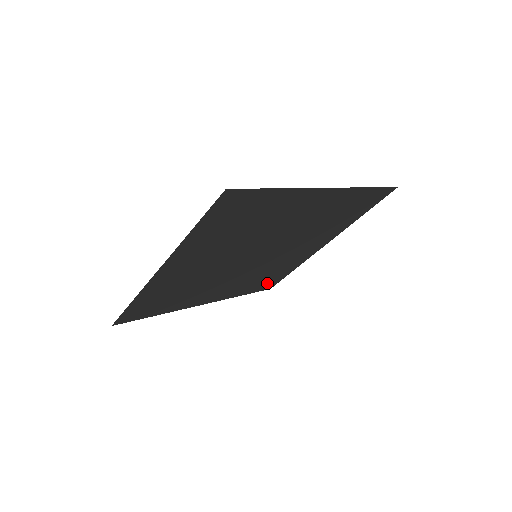
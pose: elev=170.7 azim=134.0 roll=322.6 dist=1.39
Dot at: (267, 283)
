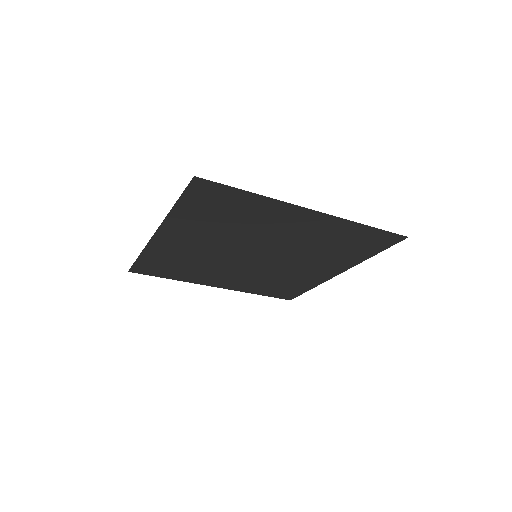
Dot at: (283, 292)
